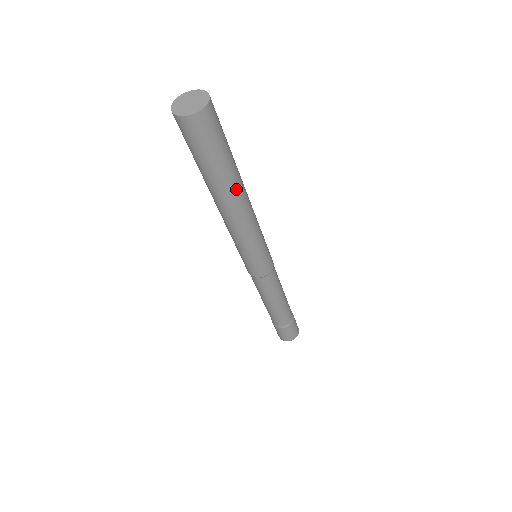
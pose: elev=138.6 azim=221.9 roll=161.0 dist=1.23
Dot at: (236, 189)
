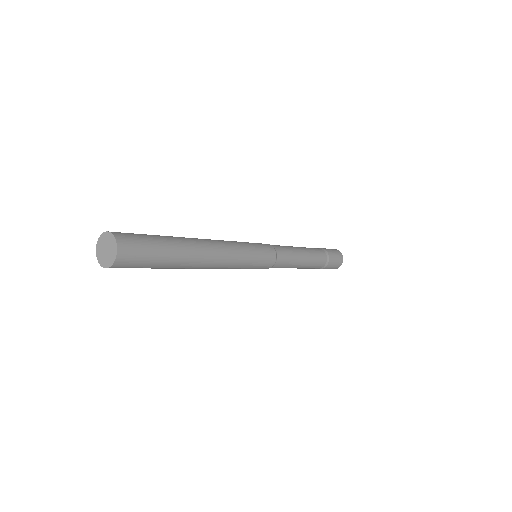
Dot at: (194, 254)
